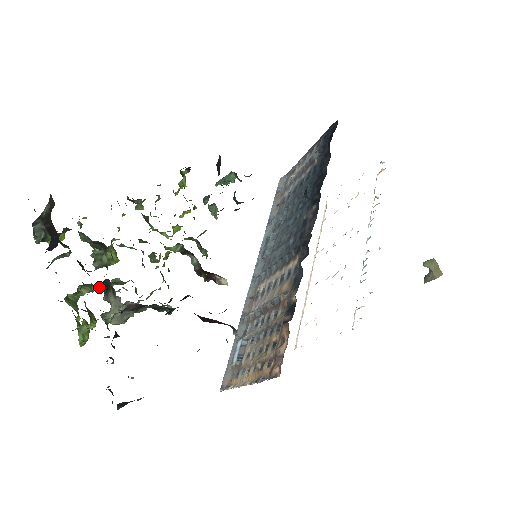
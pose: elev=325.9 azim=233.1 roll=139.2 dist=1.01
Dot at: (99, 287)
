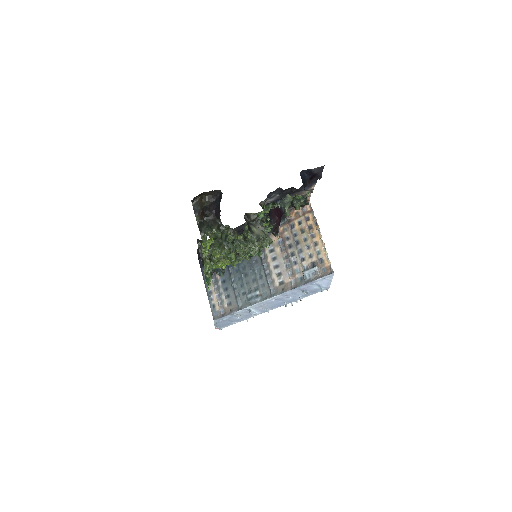
Dot at: (247, 233)
